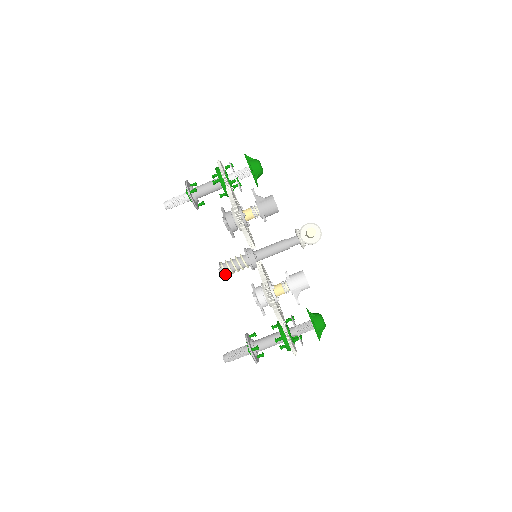
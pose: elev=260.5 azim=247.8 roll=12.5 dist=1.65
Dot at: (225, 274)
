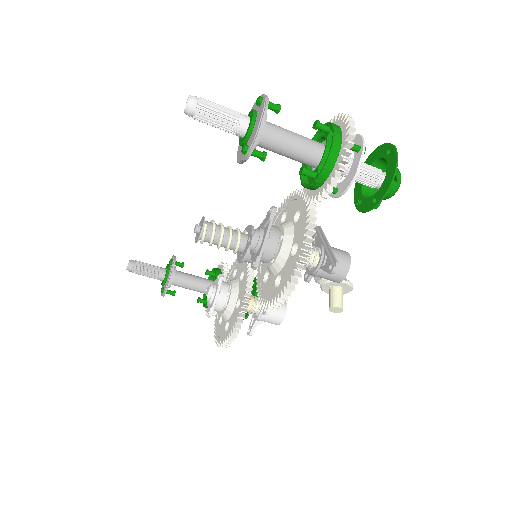
Dot at: occluded
